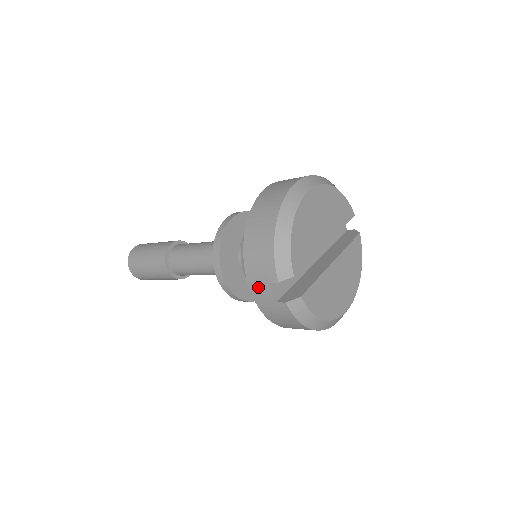
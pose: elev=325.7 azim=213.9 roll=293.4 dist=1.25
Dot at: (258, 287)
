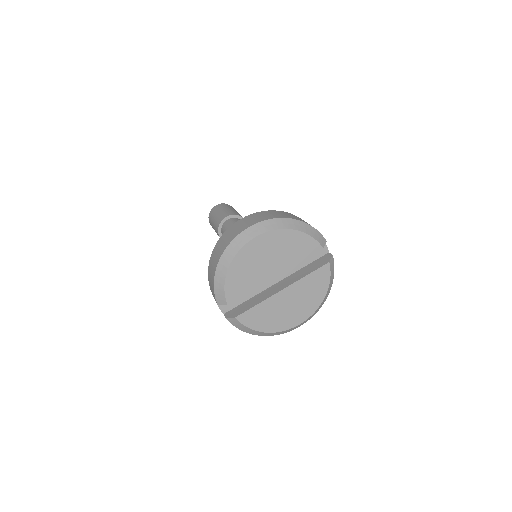
Dot at: occluded
